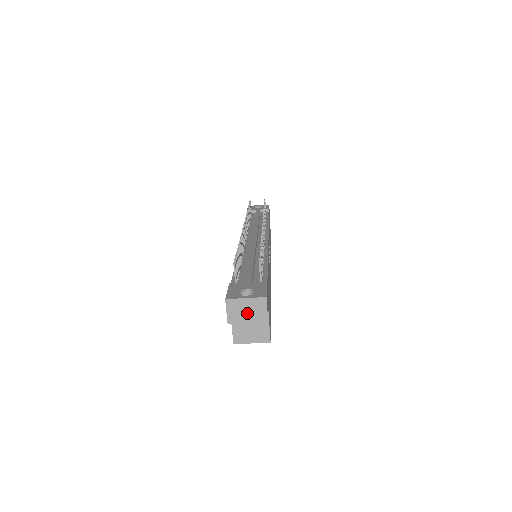
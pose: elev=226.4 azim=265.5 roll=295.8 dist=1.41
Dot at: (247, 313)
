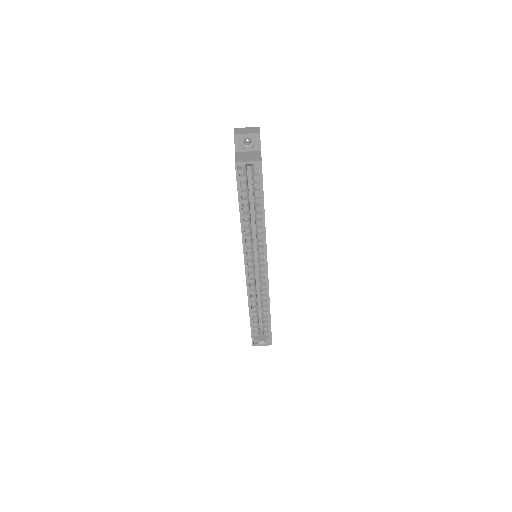
Dot at: (247, 131)
